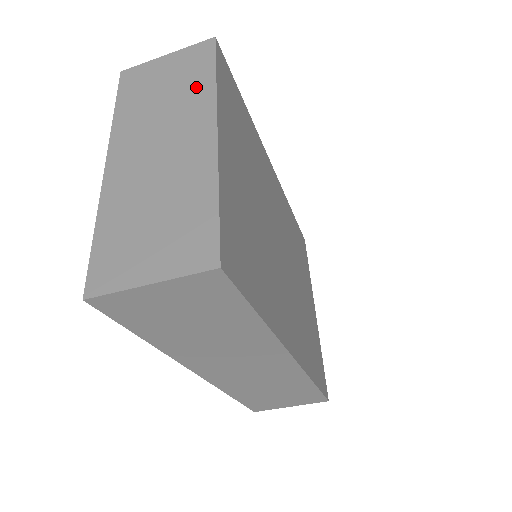
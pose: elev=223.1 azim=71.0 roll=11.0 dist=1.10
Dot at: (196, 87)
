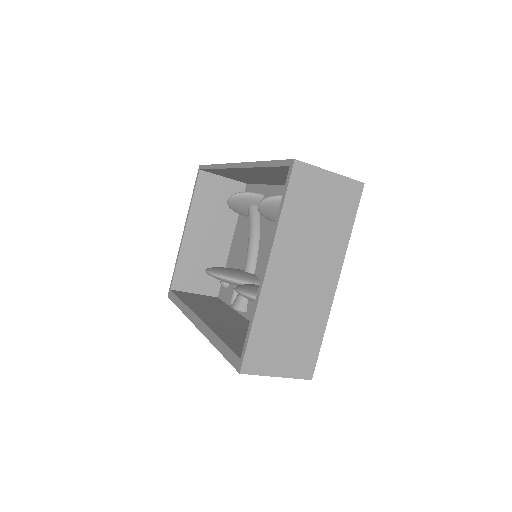
Dot at: (339, 232)
